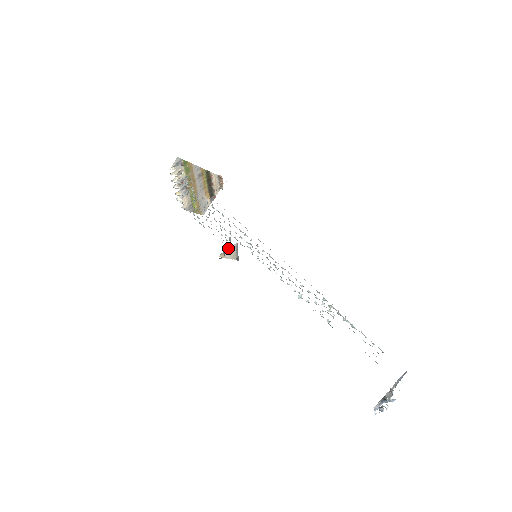
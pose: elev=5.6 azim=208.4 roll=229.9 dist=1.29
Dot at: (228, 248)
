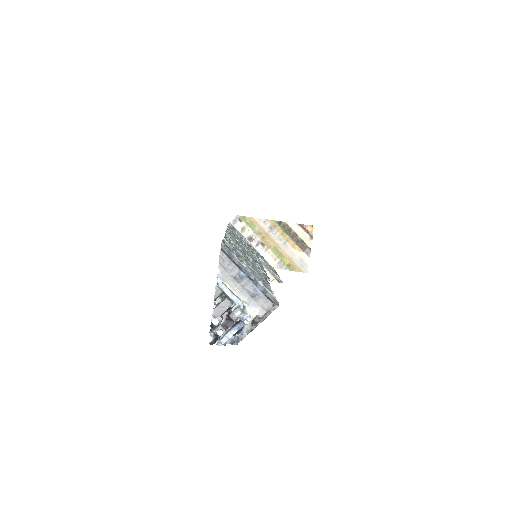
Dot at: occluded
